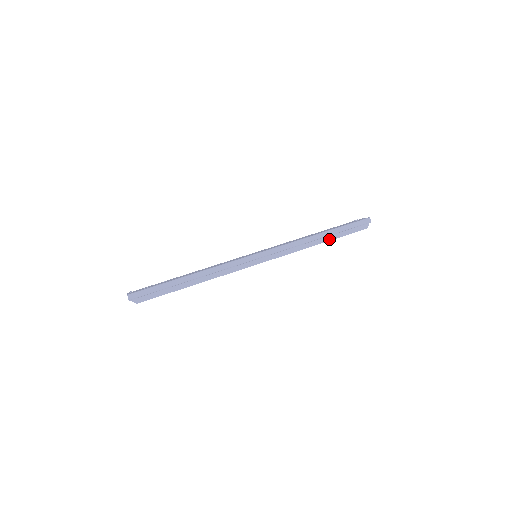
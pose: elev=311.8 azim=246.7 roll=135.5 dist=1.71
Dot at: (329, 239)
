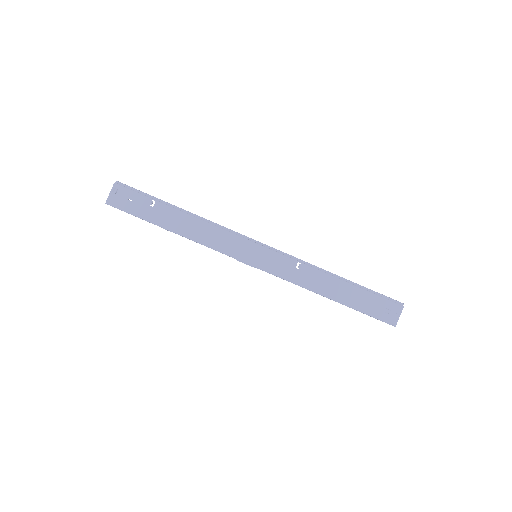
Dot at: occluded
